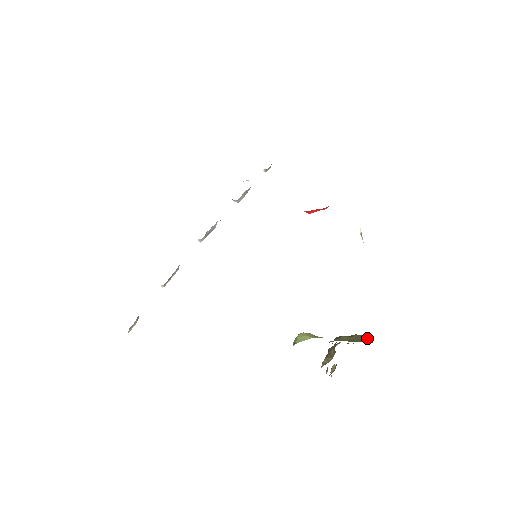
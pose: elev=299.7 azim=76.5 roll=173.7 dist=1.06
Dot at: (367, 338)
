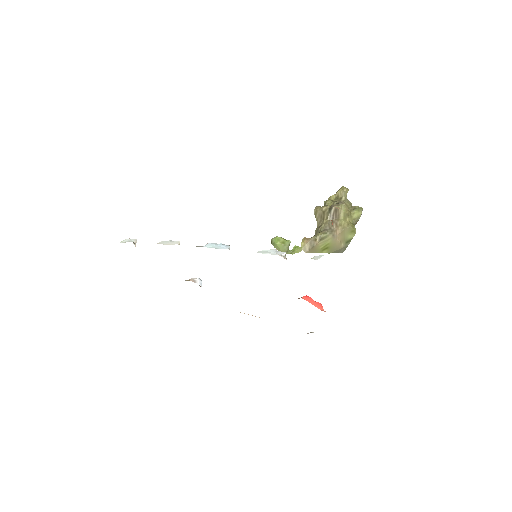
Dot at: (346, 245)
